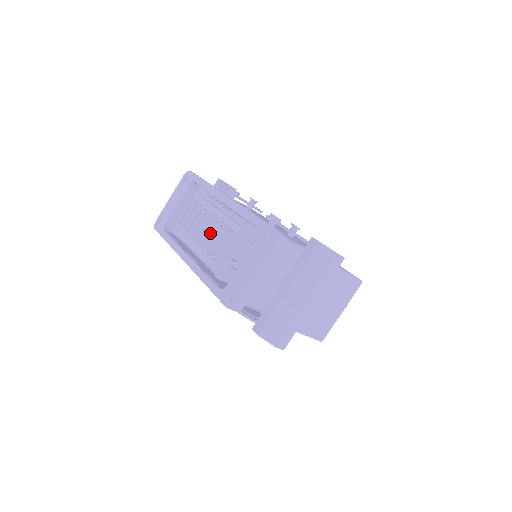
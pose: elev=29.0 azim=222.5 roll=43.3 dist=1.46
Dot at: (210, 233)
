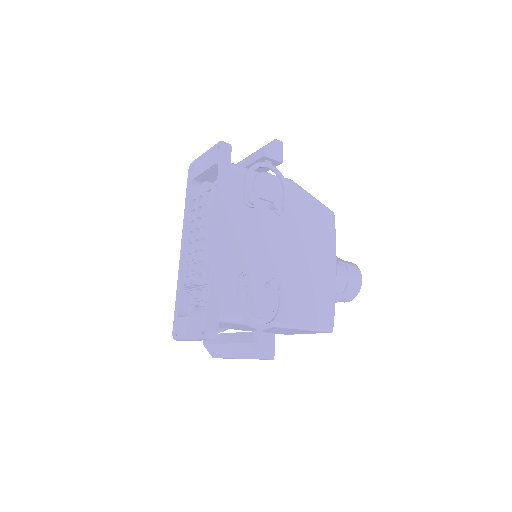
Dot at: (193, 256)
